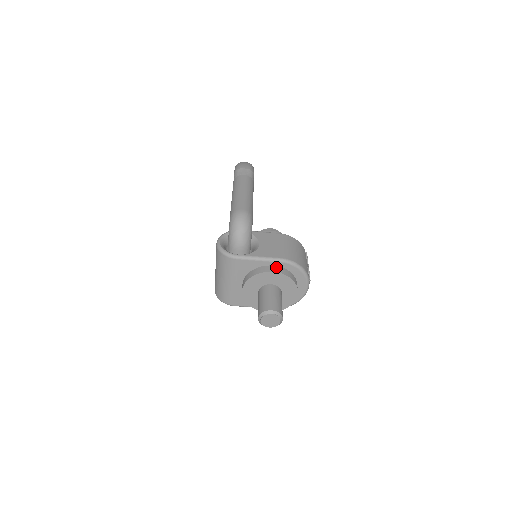
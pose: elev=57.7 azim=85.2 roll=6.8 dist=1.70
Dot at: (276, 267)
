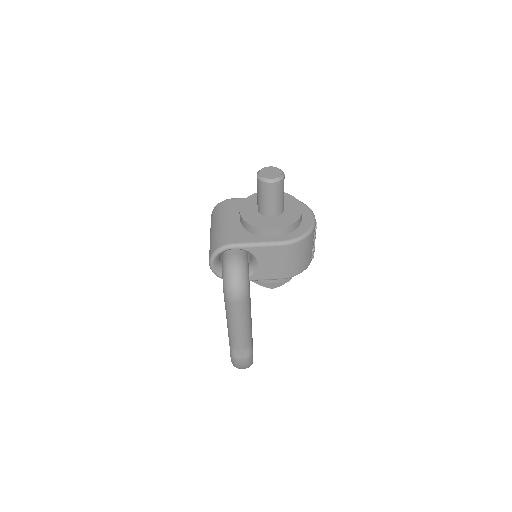
Dot at: occluded
